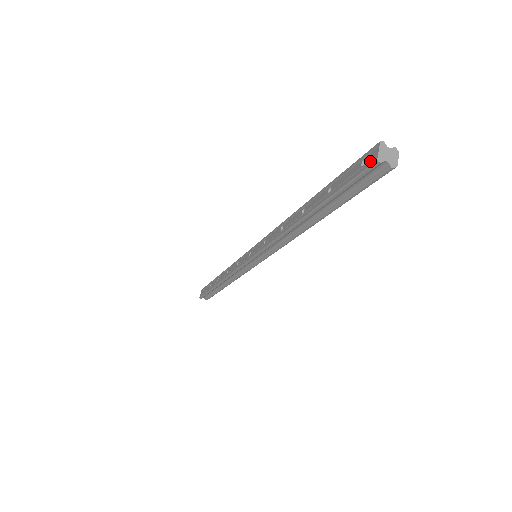
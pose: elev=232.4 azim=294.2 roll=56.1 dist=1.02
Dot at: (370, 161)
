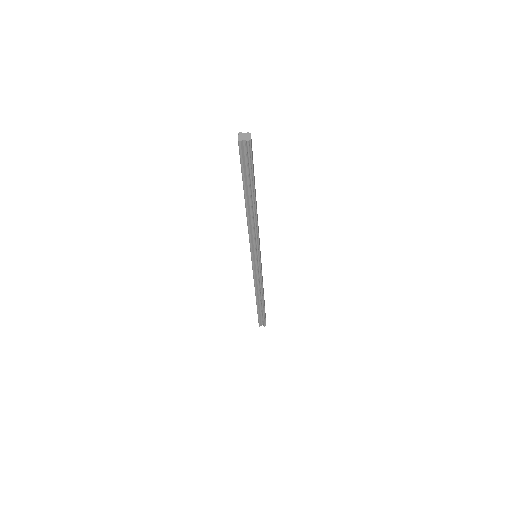
Dot at: (239, 144)
